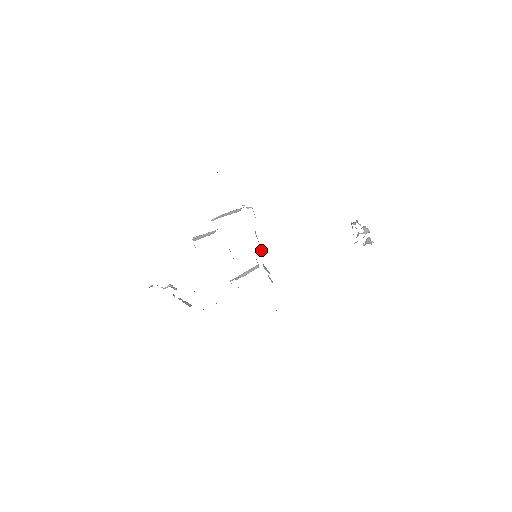
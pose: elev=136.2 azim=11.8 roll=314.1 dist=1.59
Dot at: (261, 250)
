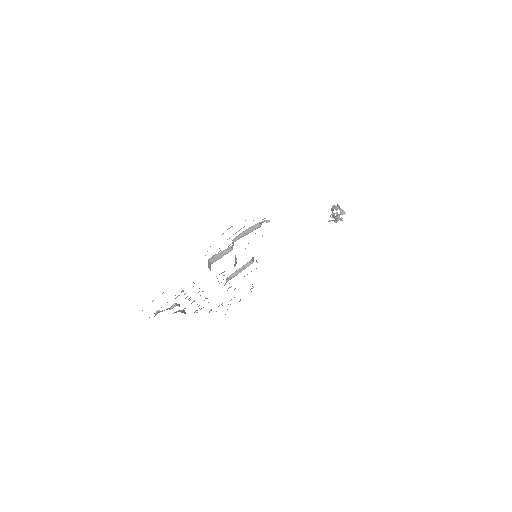
Dot at: occluded
